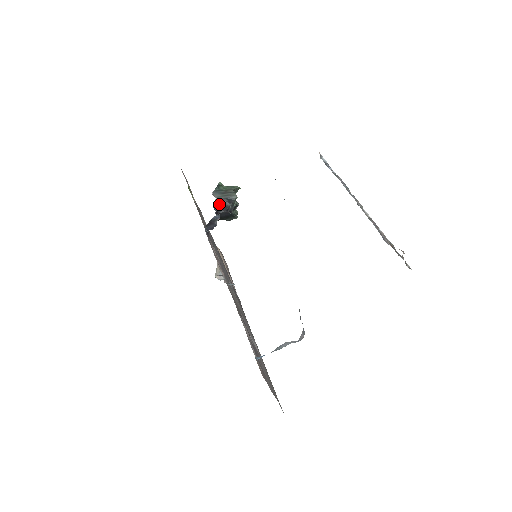
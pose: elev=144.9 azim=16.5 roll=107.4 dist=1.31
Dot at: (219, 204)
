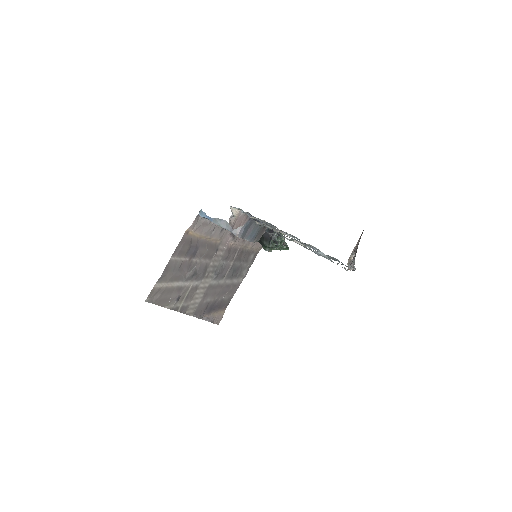
Dot at: occluded
